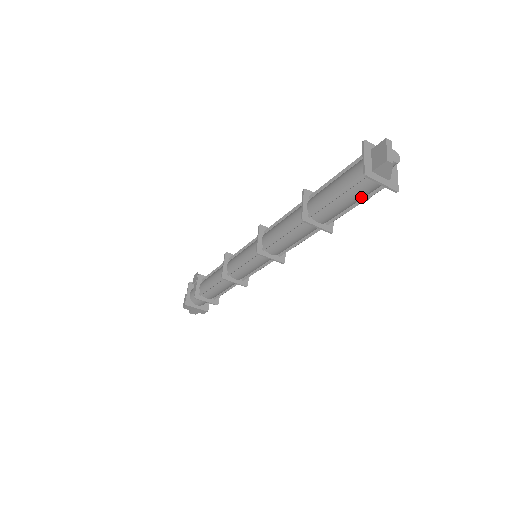
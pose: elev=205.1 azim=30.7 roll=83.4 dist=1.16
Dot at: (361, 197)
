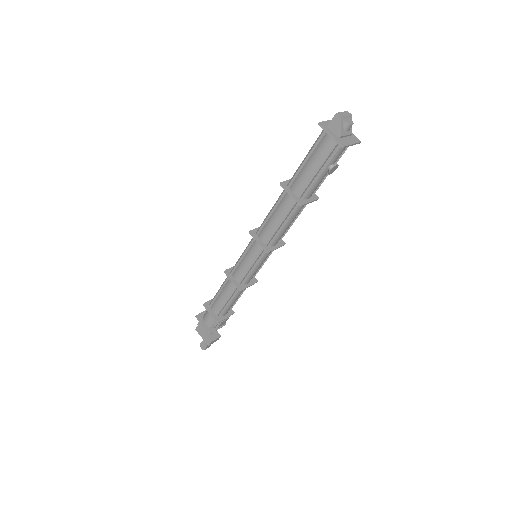
Dot at: (322, 159)
